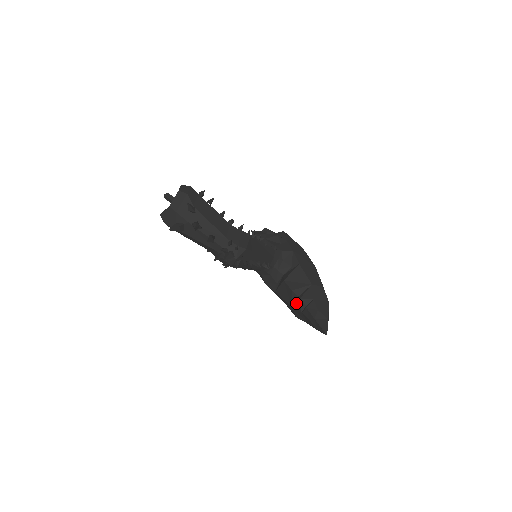
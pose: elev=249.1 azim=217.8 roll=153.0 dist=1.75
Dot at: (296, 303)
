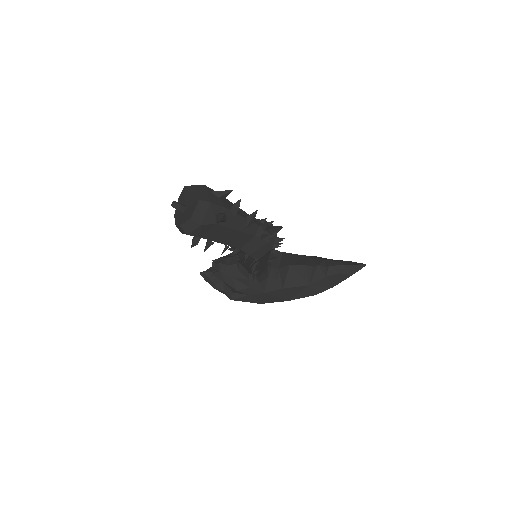
Dot at: (315, 274)
